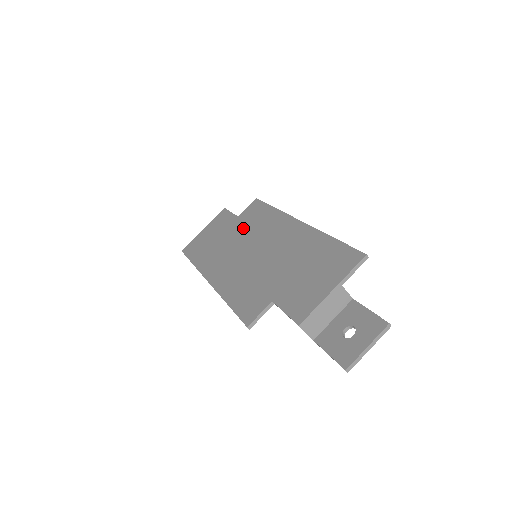
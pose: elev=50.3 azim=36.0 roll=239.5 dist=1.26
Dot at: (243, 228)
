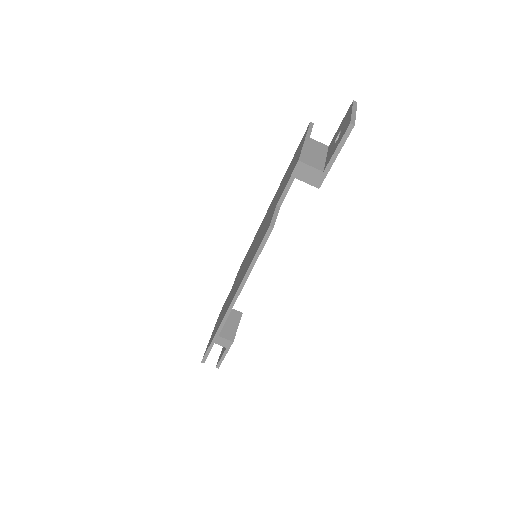
Dot at: occluded
